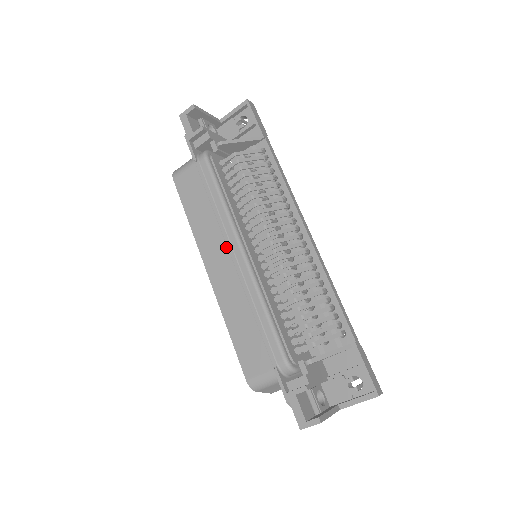
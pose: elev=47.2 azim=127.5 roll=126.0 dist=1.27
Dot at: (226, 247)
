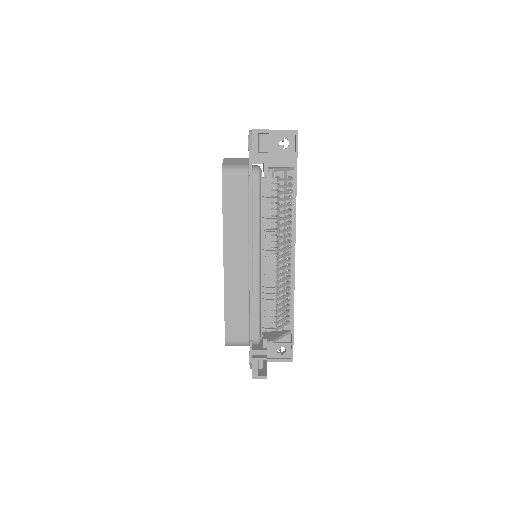
Dot at: (247, 252)
